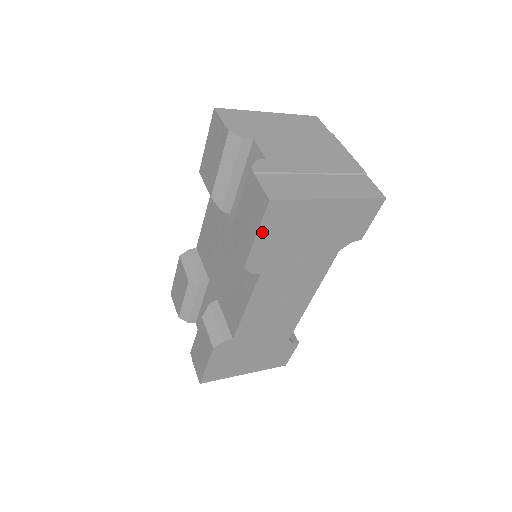
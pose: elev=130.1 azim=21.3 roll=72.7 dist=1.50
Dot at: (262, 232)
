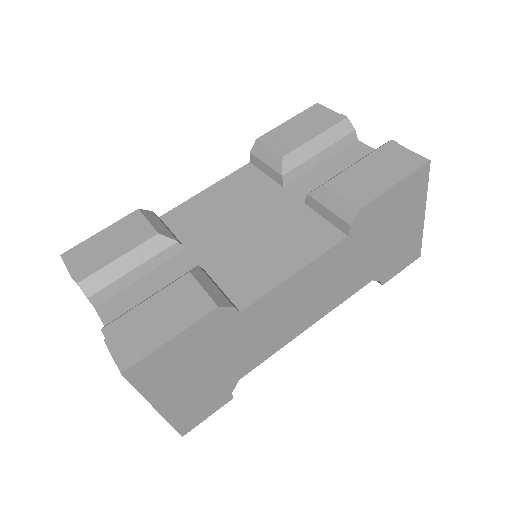
Dot at: (399, 186)
